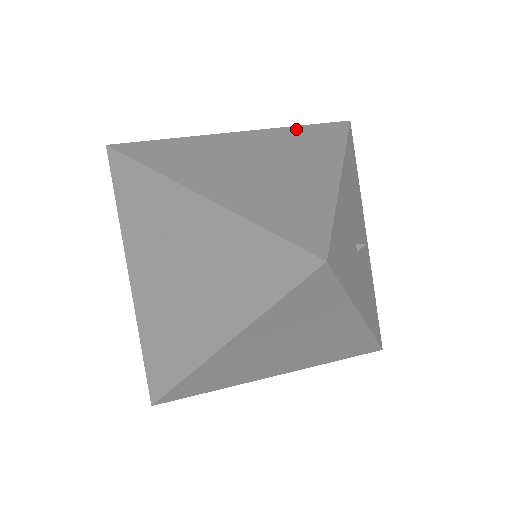
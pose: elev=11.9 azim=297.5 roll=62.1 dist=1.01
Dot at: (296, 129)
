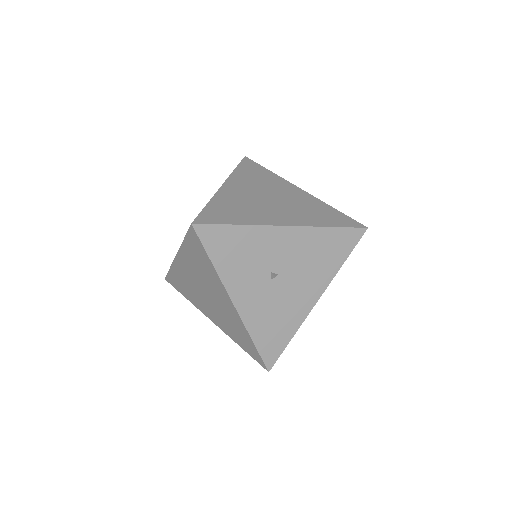
Dot at: (328, 208)
